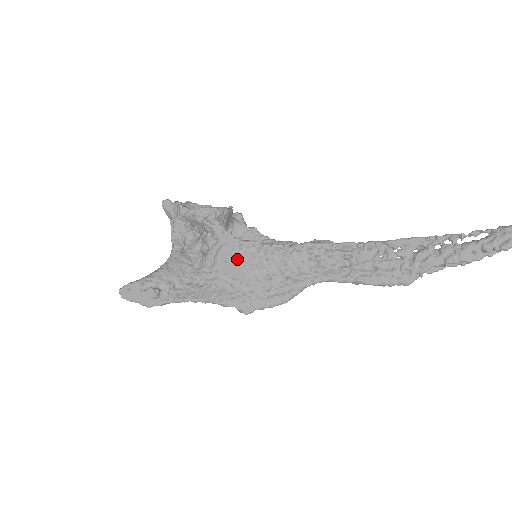
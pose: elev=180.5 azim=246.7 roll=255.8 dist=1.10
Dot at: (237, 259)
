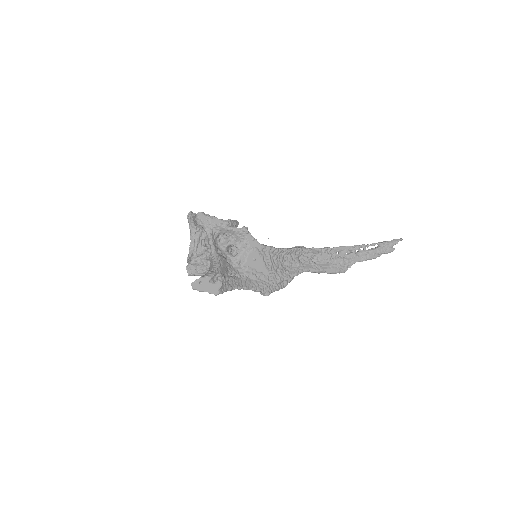
Dot at: (262, 258)
